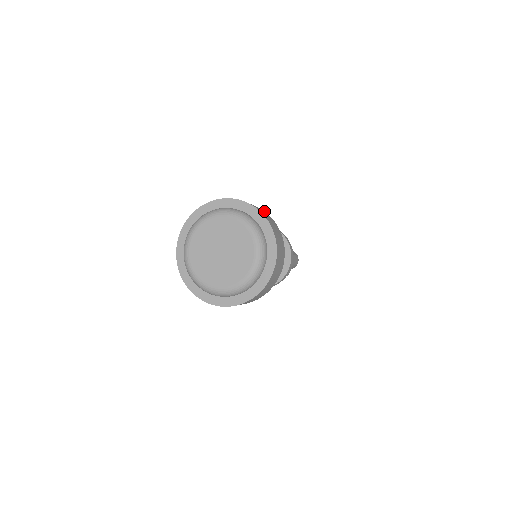
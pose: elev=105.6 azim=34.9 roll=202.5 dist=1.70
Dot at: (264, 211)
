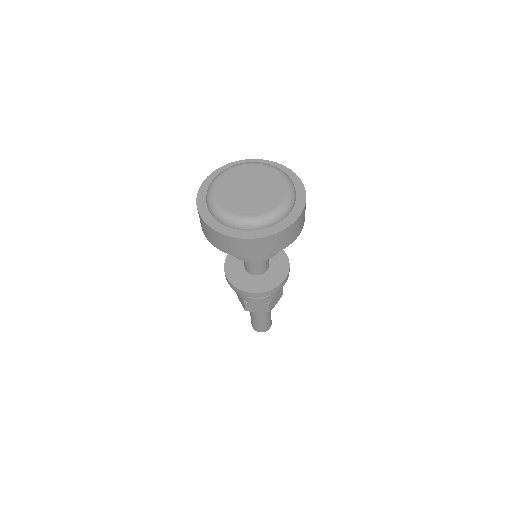
Dot at: occluded
